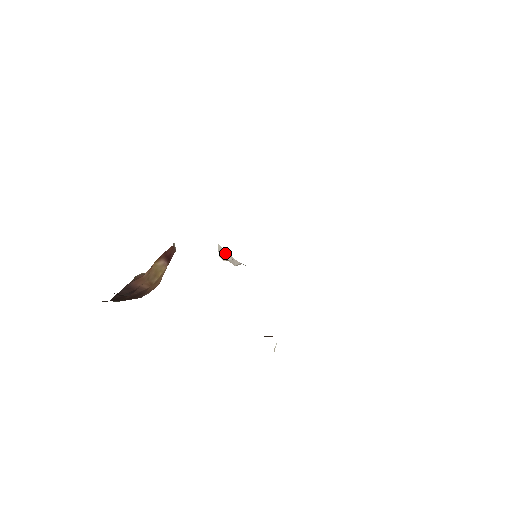
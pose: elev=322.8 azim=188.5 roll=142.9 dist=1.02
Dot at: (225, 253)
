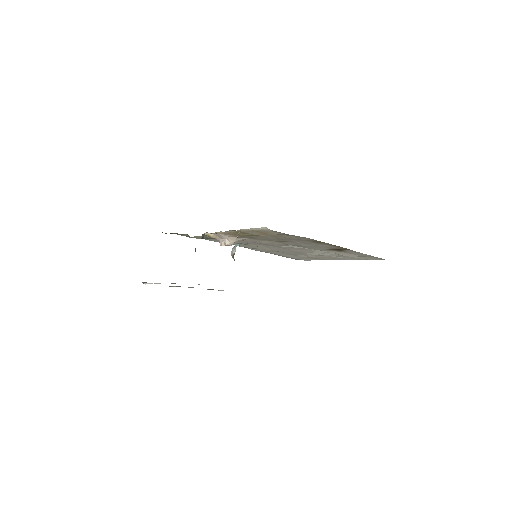
Dot at: (220, 240)
